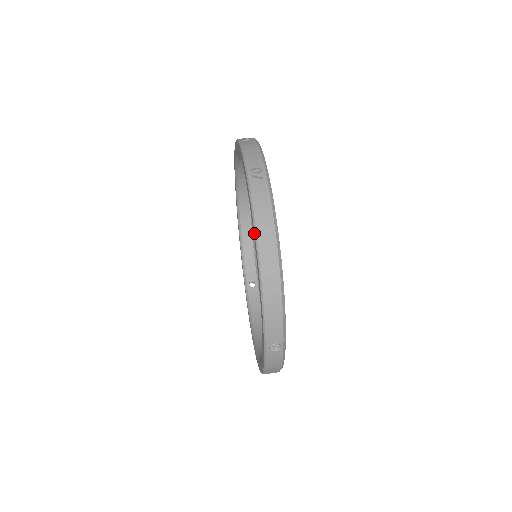
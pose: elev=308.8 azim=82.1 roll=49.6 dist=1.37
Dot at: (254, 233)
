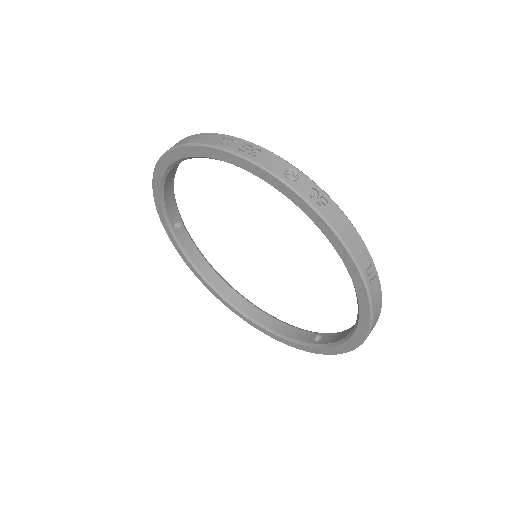
Dot at: (368, 327)
